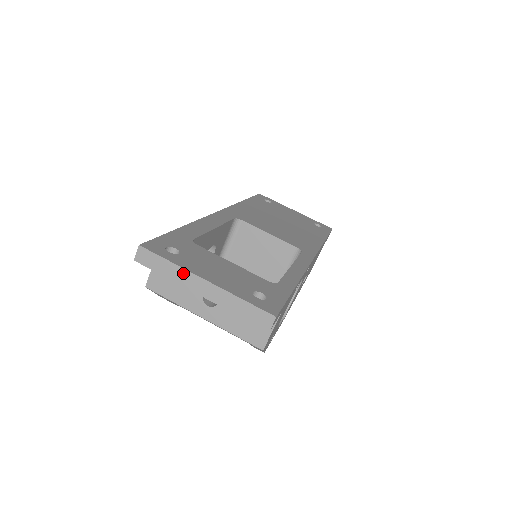
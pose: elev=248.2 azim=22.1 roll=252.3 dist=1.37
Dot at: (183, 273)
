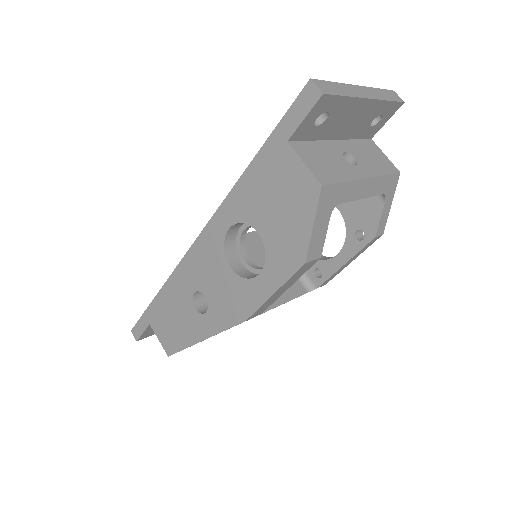
Dot at: (347, 87)
